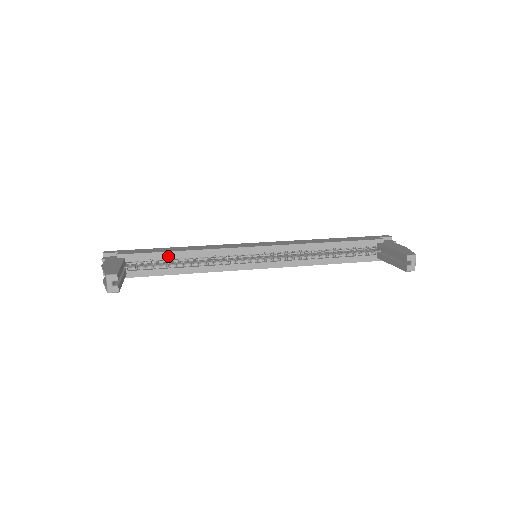
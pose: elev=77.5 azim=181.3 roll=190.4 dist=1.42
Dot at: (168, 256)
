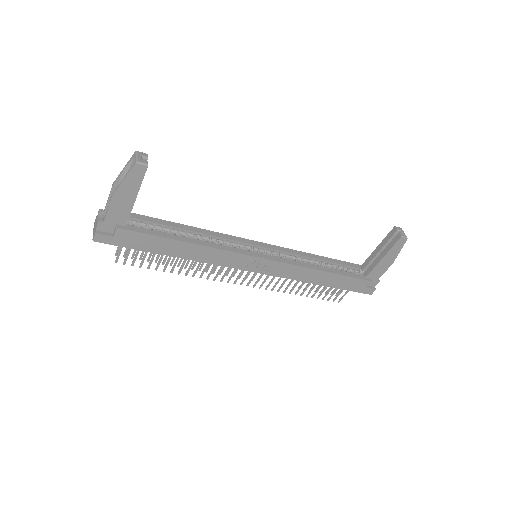
Dot at: (171, 225)
